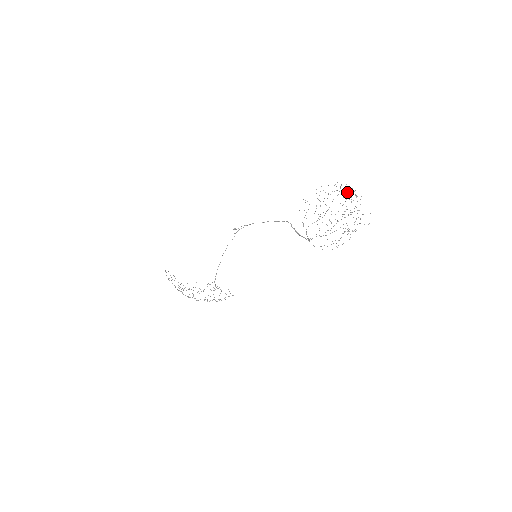
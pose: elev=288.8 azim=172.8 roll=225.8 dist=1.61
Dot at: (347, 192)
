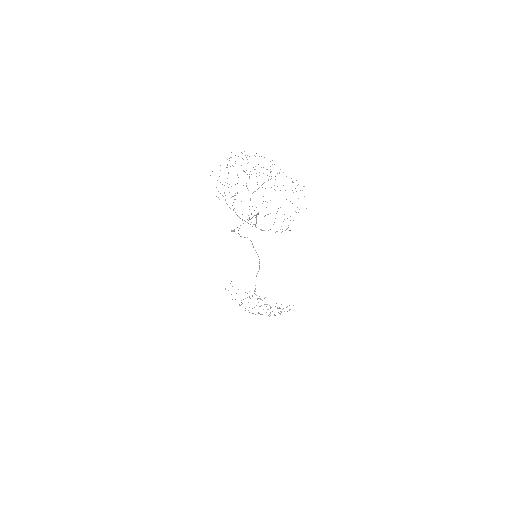
Dot at: (247, 159)
